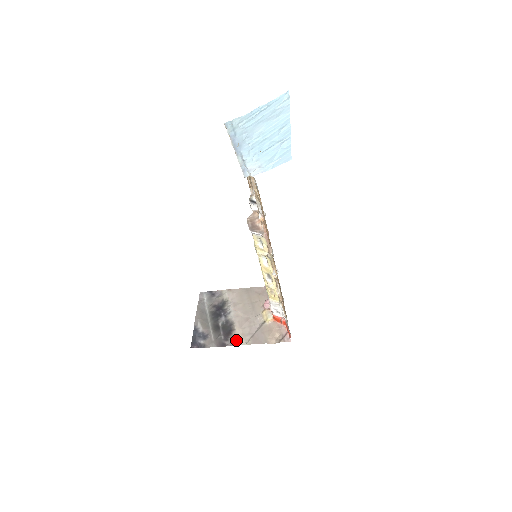
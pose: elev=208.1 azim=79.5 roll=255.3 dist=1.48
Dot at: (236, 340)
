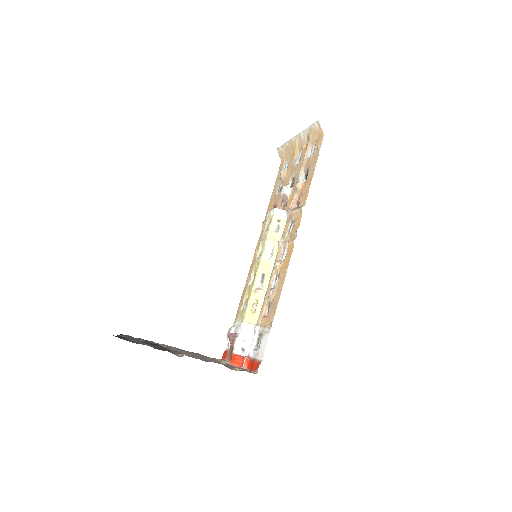
Dot at: (179, 354)
